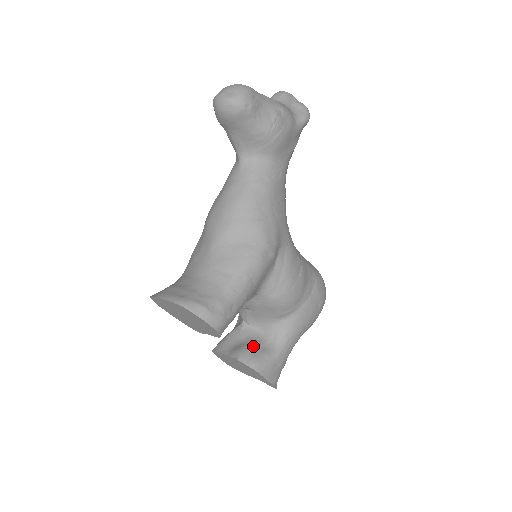
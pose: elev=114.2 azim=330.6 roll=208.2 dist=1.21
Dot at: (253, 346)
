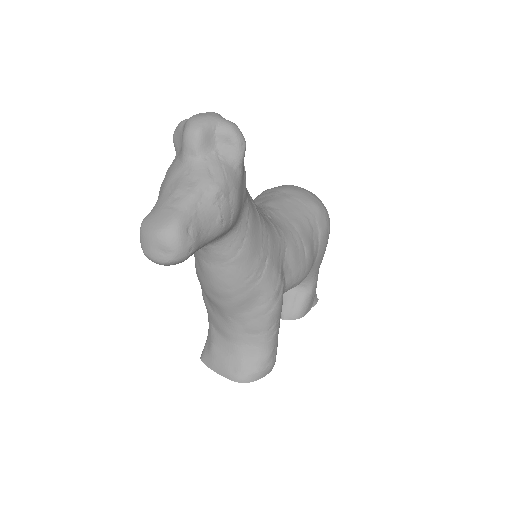
Dot at: (289, 301)
